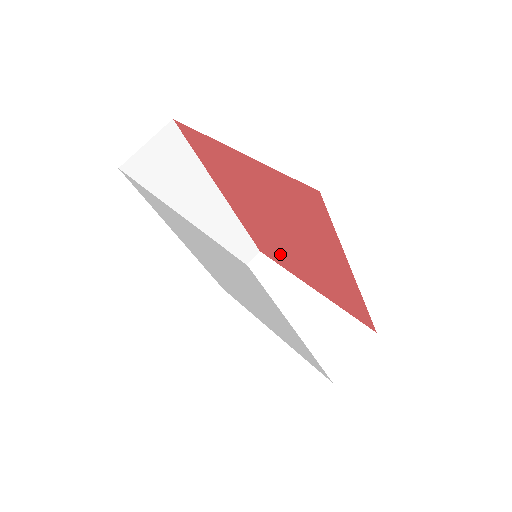
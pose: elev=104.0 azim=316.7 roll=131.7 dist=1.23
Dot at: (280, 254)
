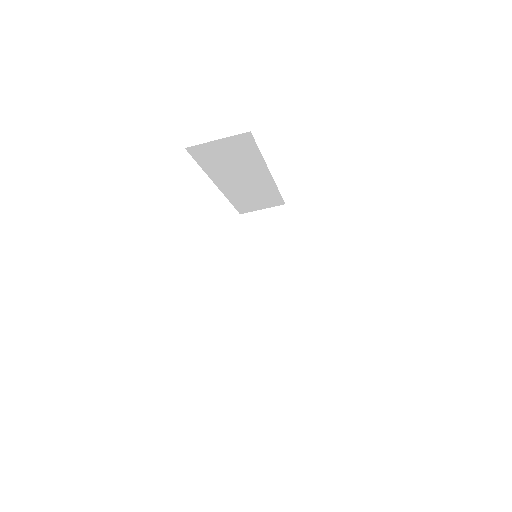
Dot at: occluded
